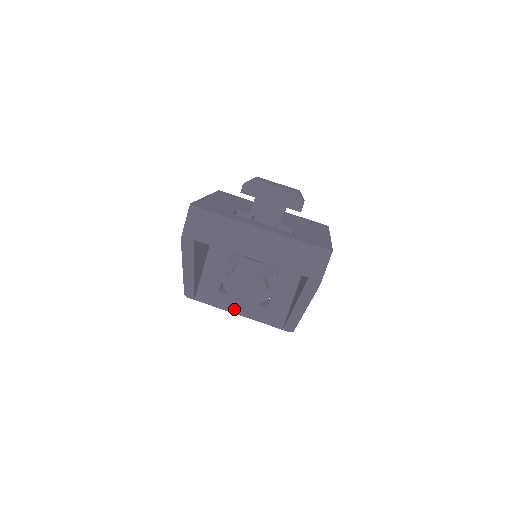
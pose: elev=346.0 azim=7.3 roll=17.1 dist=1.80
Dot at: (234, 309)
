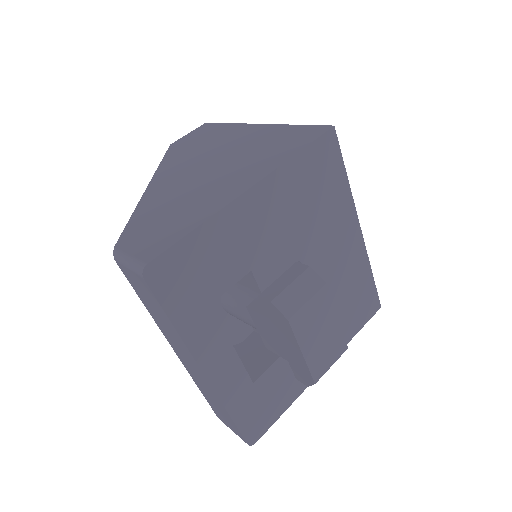
Dot at: occluded
